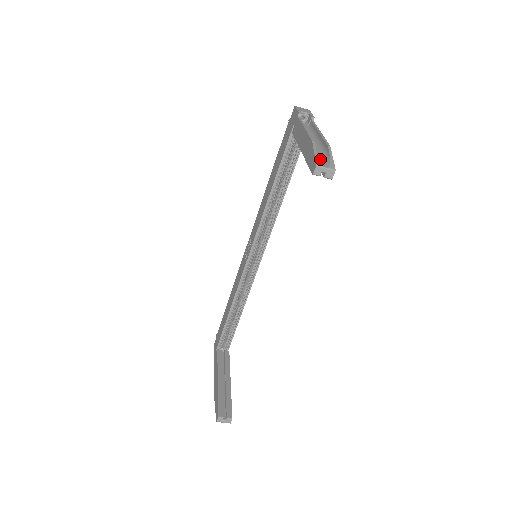
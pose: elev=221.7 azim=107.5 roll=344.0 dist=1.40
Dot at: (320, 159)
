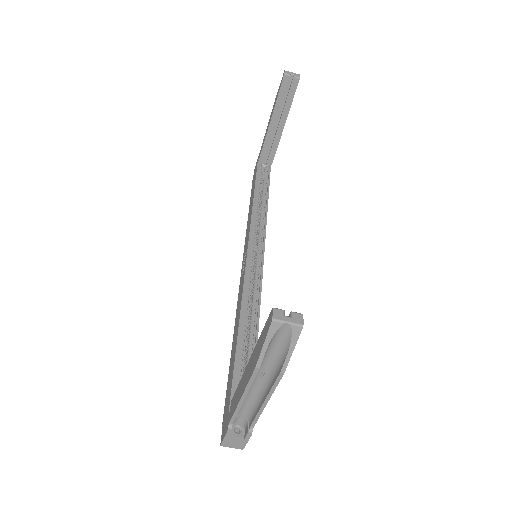
Dot at: occluded
